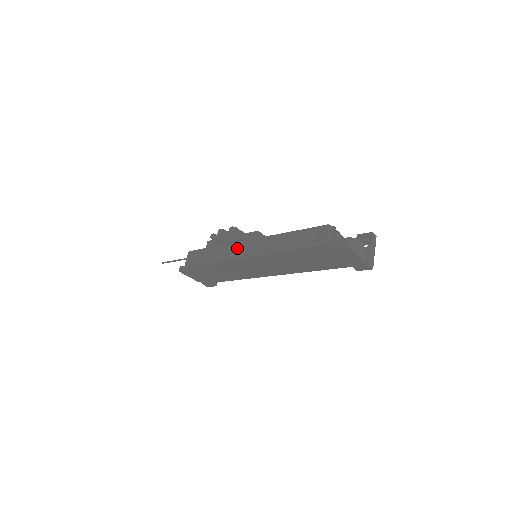
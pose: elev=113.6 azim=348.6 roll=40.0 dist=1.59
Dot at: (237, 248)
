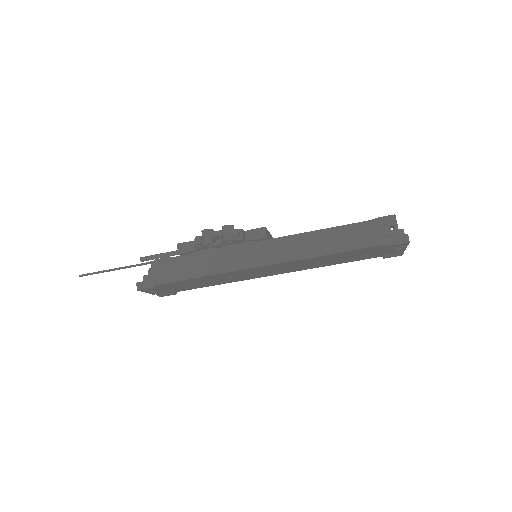
Dot at: (244, 253)
